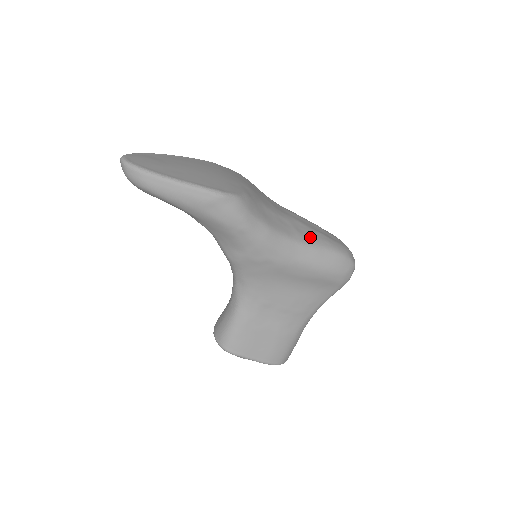
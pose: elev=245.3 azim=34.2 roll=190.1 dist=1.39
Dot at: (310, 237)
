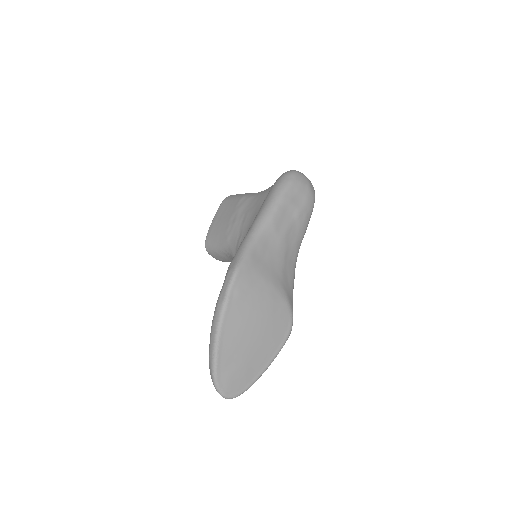
Dot at: (300, 233)
